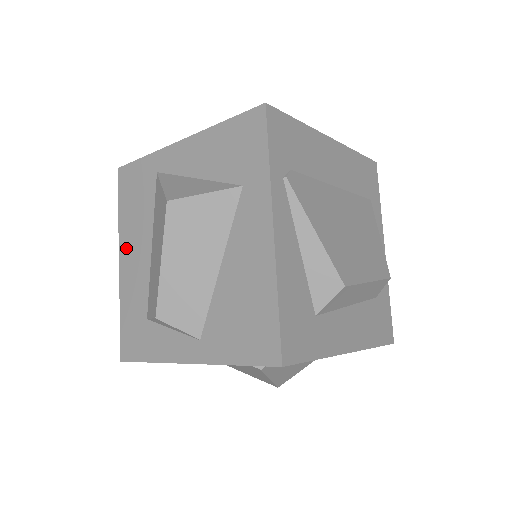
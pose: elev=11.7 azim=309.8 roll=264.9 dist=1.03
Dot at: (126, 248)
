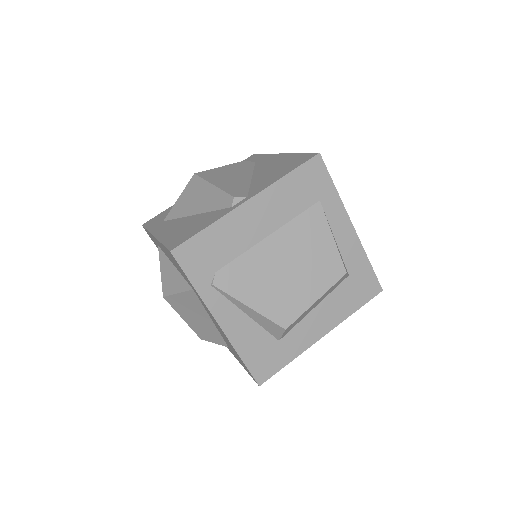
Dot at: occluded
